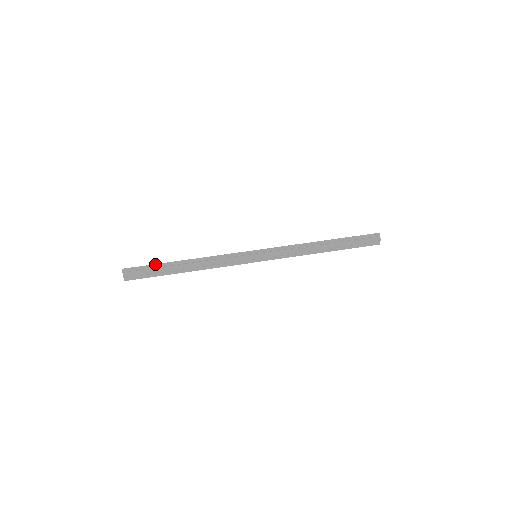
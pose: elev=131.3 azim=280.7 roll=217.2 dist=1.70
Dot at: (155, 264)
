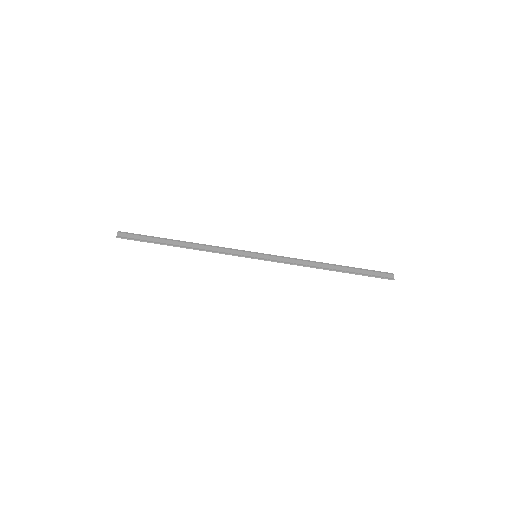
Dot at: (149, 242)
